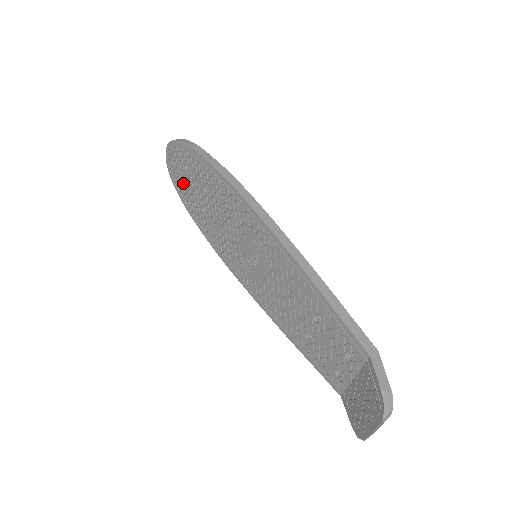
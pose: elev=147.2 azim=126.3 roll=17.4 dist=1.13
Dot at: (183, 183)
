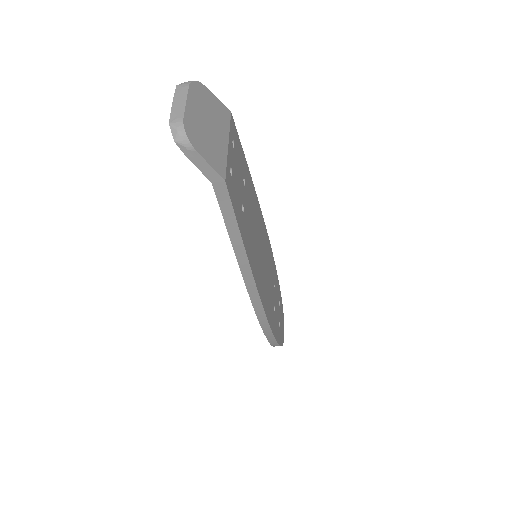
Dot at: occluded
